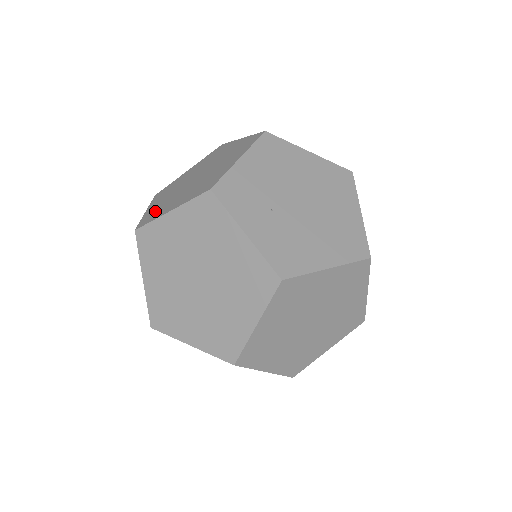
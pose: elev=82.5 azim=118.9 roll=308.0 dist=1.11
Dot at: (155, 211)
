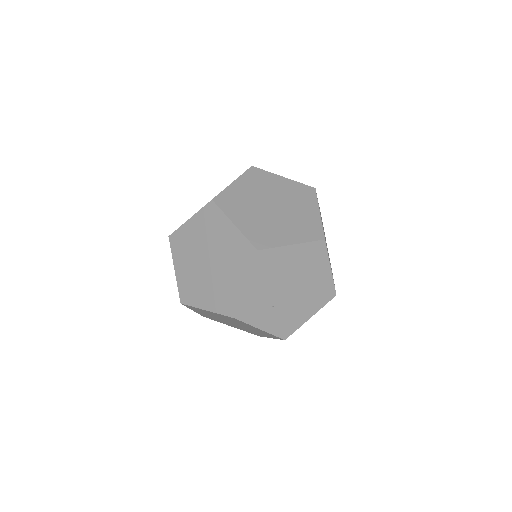
Dot at: (188, 288)
